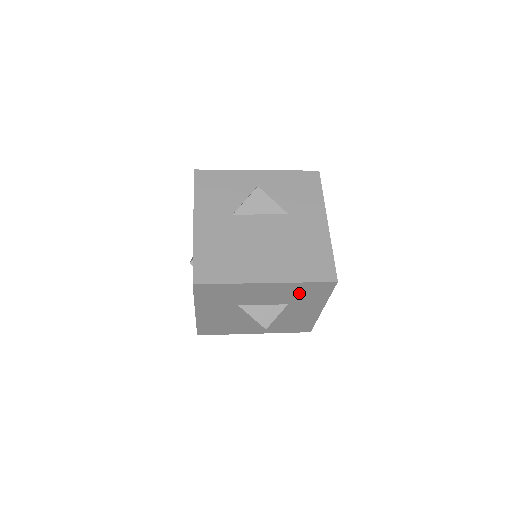
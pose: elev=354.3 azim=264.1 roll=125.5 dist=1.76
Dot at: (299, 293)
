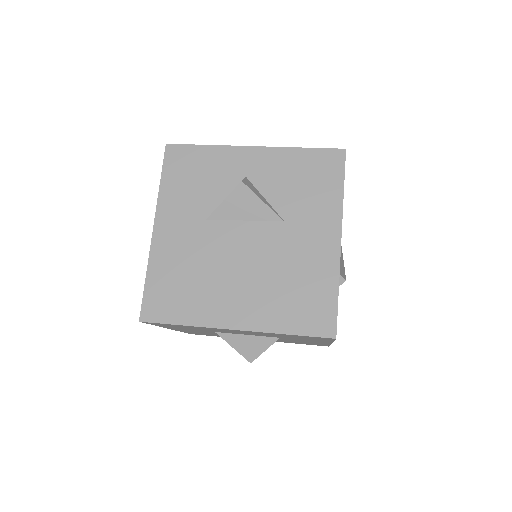
Dot at: (288, 336)
